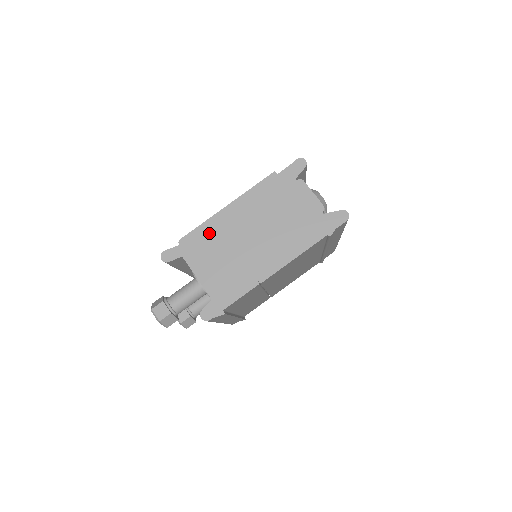
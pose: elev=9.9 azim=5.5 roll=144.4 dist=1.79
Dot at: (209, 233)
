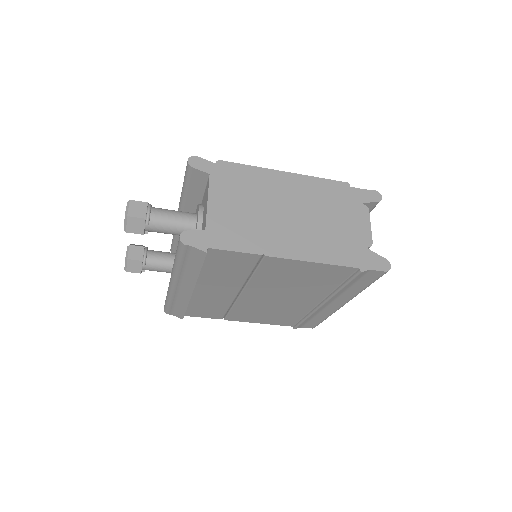
Dot at: (252, 177)
